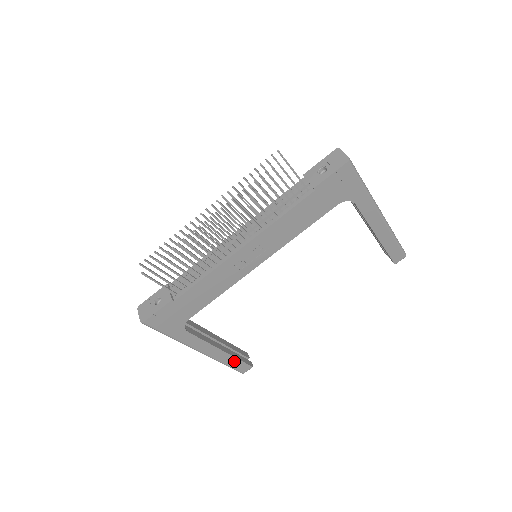
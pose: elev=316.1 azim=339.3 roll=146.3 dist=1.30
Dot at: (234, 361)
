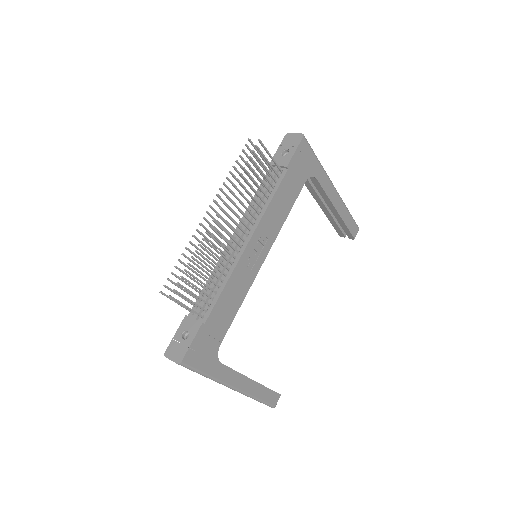
Dot at: (265, 392)
